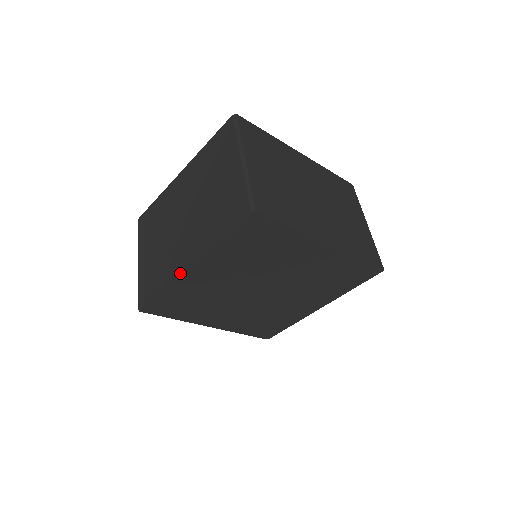
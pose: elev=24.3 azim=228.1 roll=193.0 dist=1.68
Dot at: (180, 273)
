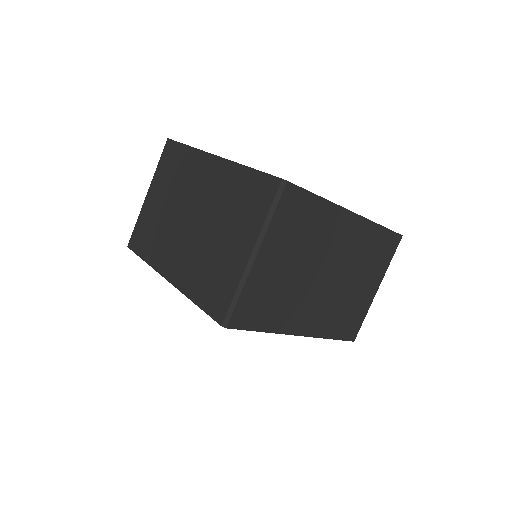
Dot at: (161, 275)
